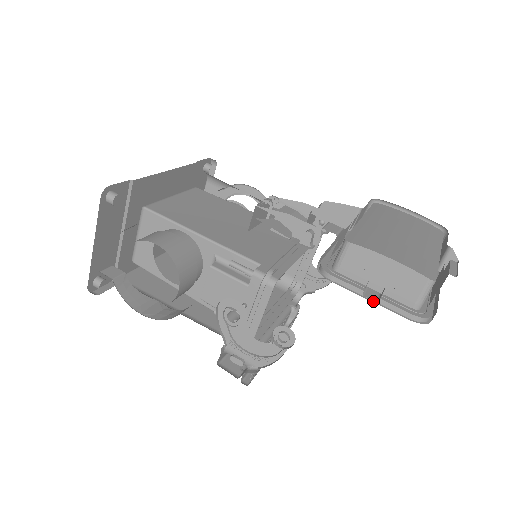
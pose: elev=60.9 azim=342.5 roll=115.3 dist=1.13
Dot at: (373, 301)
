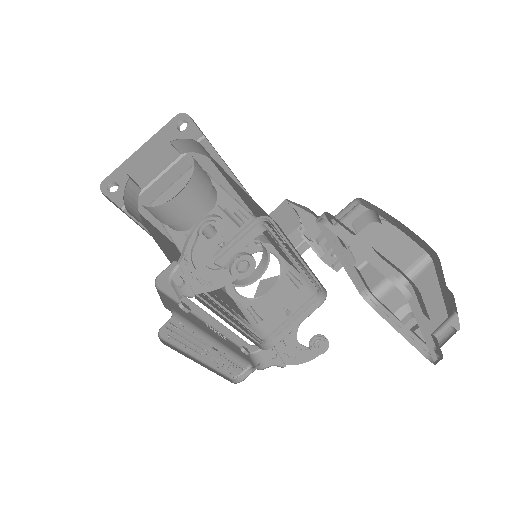
Dot at: (357, 252)
